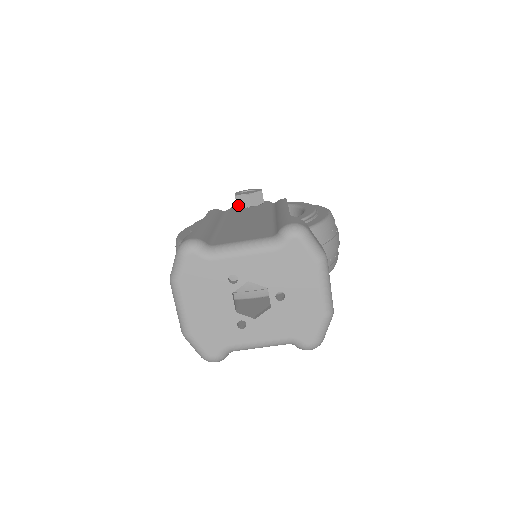
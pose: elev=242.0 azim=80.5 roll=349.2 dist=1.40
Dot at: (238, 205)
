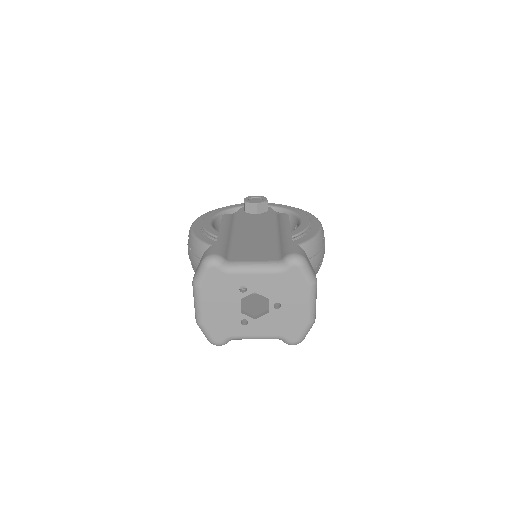
Dot at: (246, 210)
